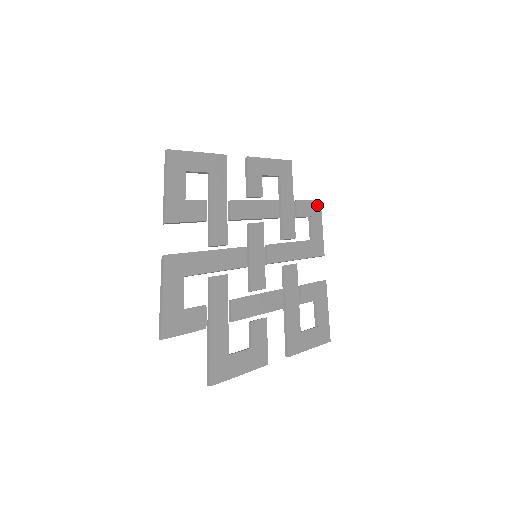
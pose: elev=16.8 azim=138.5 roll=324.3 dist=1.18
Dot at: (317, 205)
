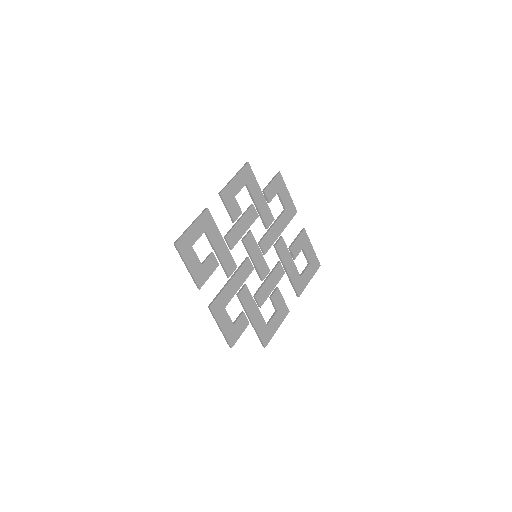
Dot at: (279, 178)
